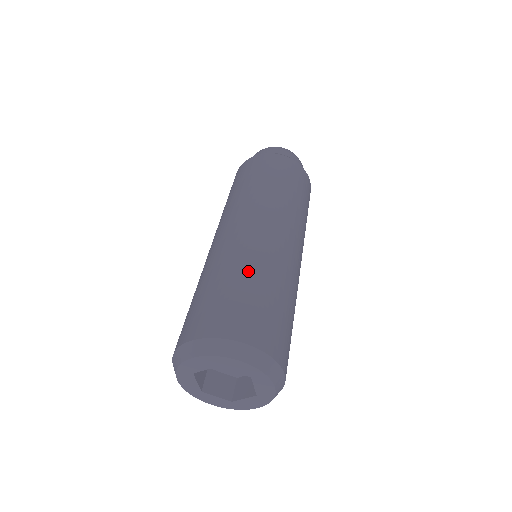
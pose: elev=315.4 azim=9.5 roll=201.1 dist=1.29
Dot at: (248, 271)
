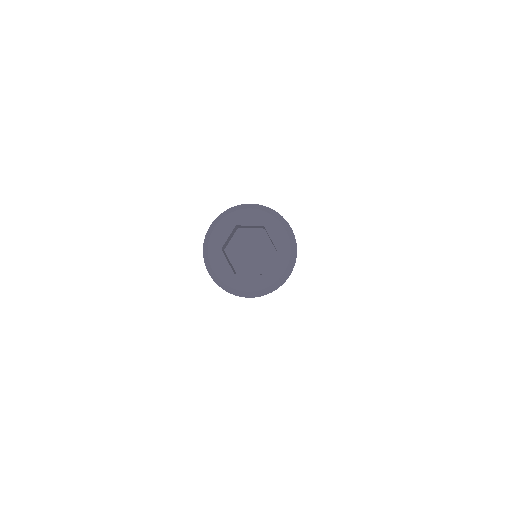
Dot at: occluded
